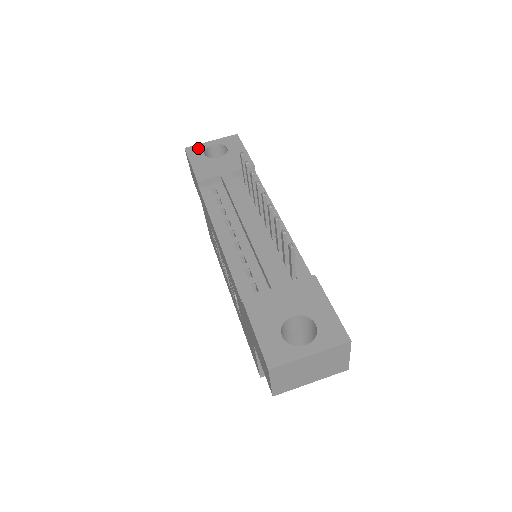
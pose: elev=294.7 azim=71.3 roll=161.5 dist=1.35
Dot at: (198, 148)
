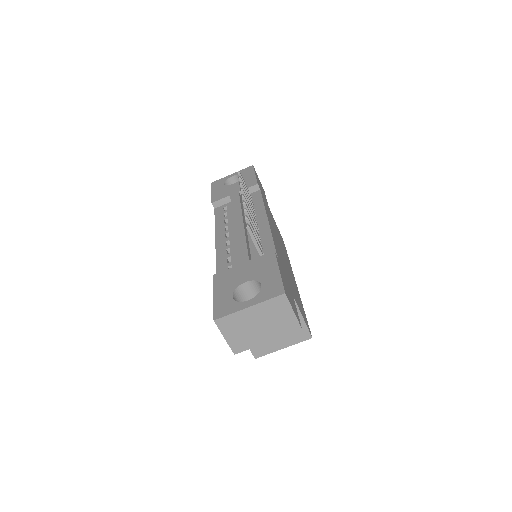
Dot at: (220, 181)
